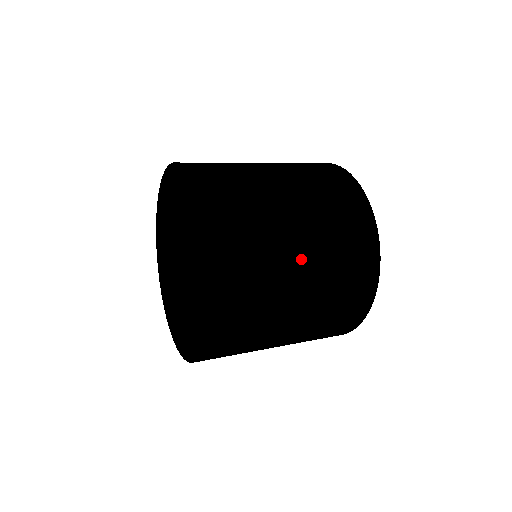
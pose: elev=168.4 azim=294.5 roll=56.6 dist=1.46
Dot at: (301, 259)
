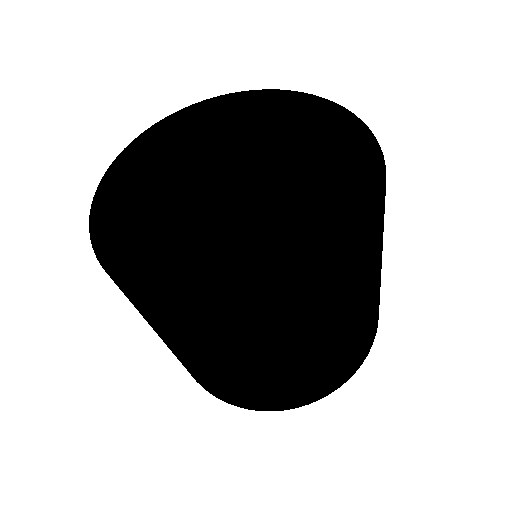
Dot at: occluded
